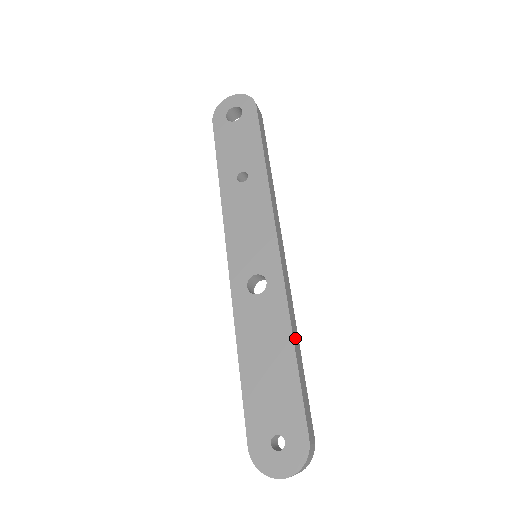
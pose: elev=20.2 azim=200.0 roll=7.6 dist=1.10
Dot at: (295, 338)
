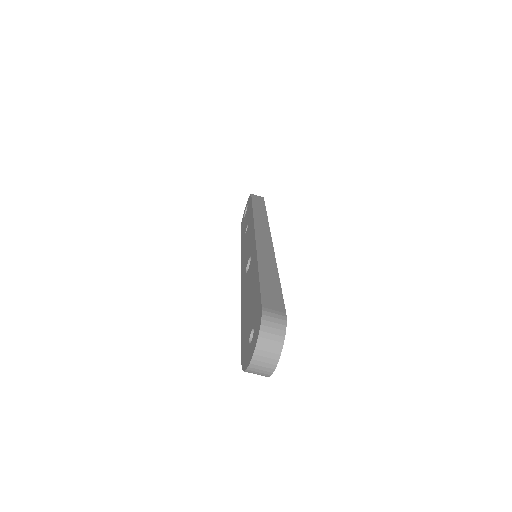
Dot at: (265, 266)
